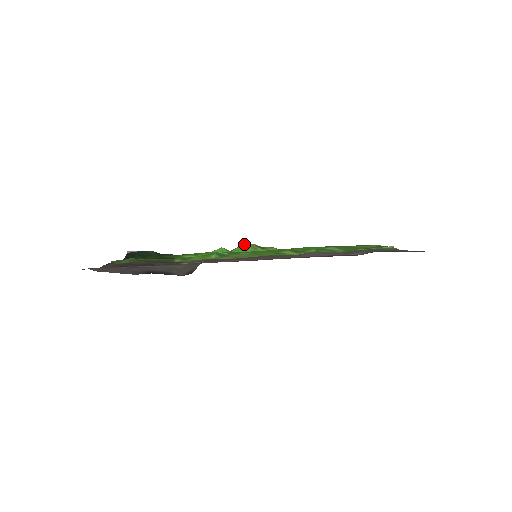
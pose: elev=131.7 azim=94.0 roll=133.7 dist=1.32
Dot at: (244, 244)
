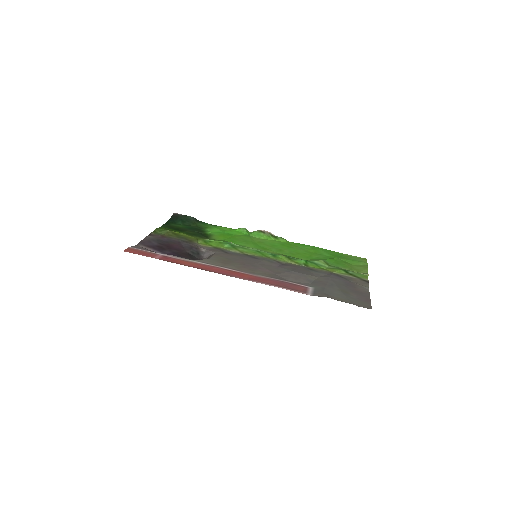
Dot at: (262, 230)
